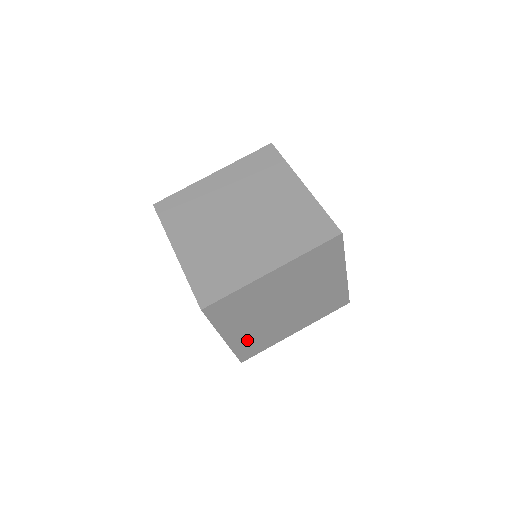
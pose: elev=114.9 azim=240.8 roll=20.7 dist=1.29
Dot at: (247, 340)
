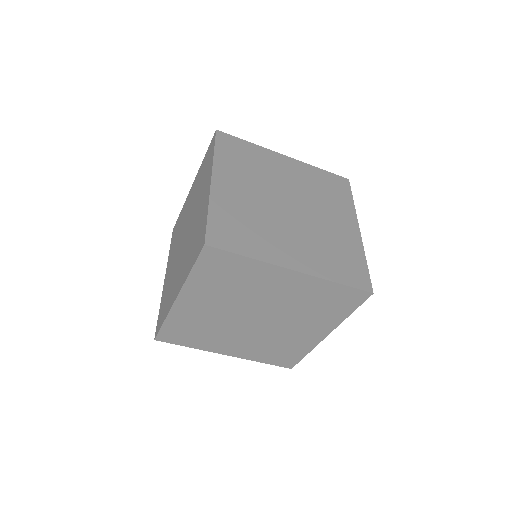
Dot at: occluded
